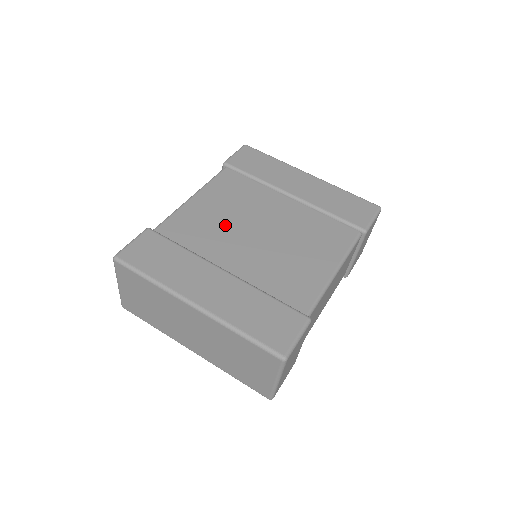
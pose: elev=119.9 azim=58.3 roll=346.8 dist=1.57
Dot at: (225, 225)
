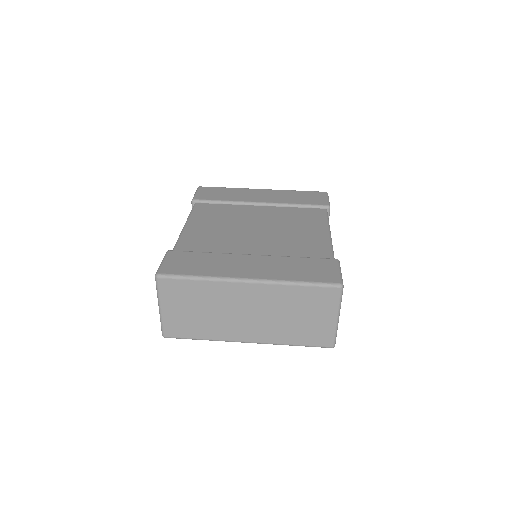
Dot at: (227, 233)
